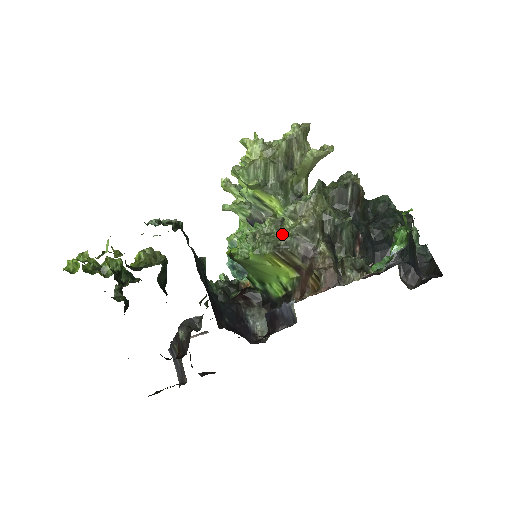
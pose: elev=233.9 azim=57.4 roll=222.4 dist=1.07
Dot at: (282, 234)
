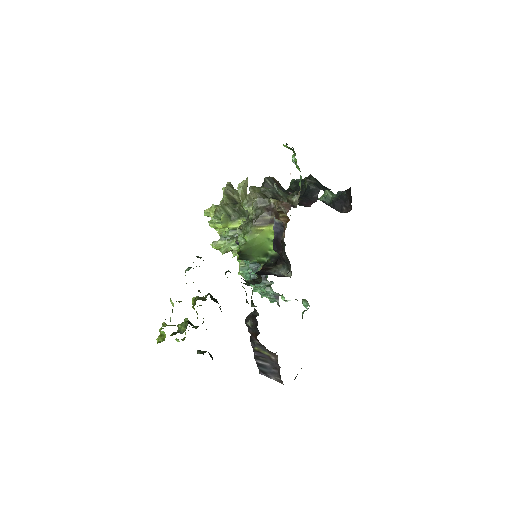
Dot at: (252, 217)
